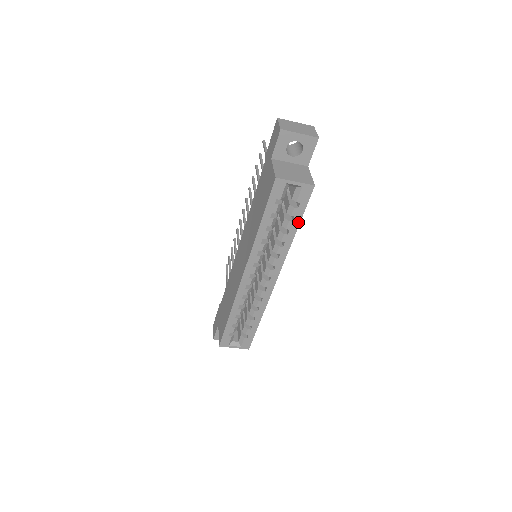
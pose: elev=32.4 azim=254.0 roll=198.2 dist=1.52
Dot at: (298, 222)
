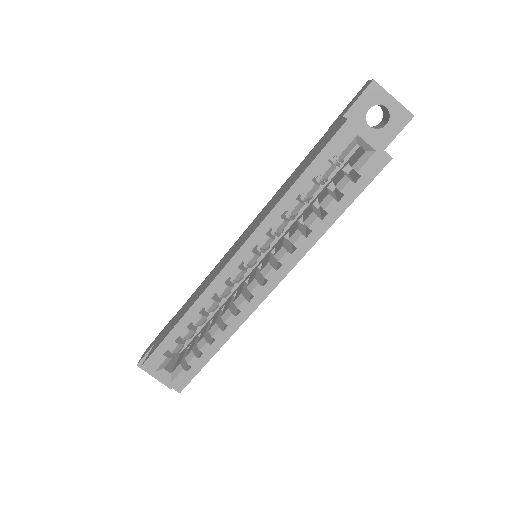
Dot at: (345, 206)
